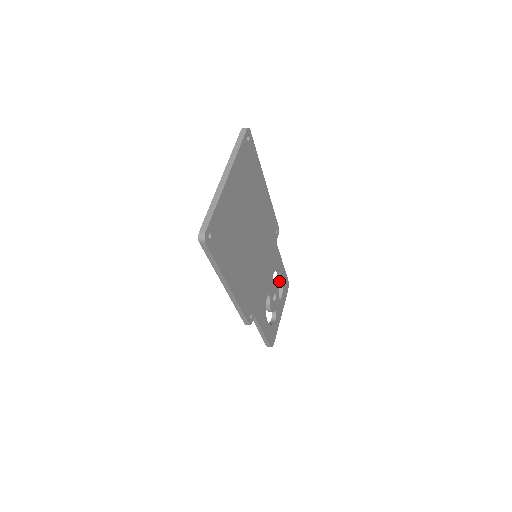
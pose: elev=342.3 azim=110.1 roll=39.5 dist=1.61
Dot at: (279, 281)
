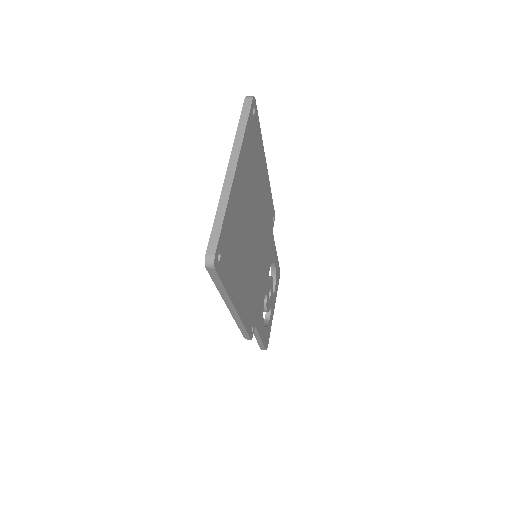
Dot at: (272, 272)
